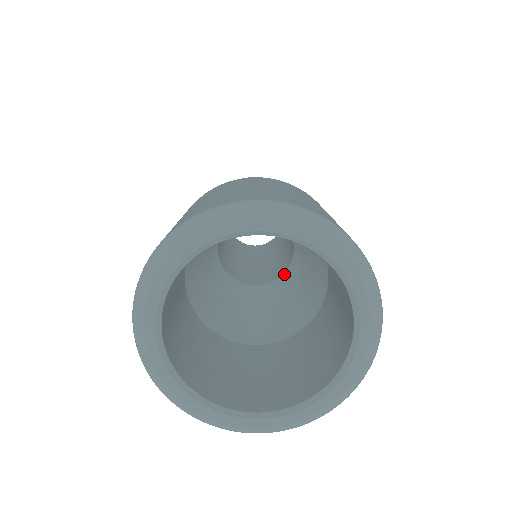
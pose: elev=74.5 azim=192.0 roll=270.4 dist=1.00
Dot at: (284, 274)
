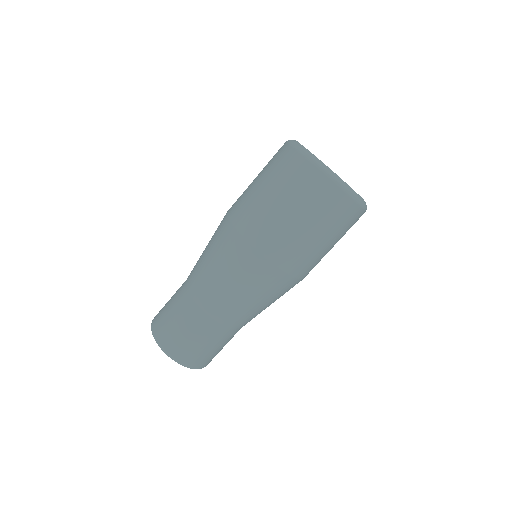
Dot at: occluded
